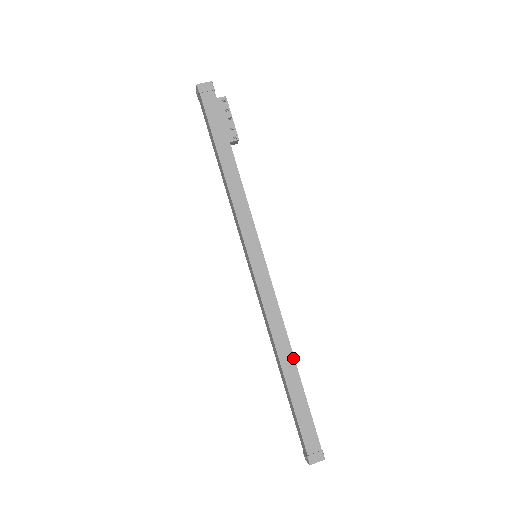
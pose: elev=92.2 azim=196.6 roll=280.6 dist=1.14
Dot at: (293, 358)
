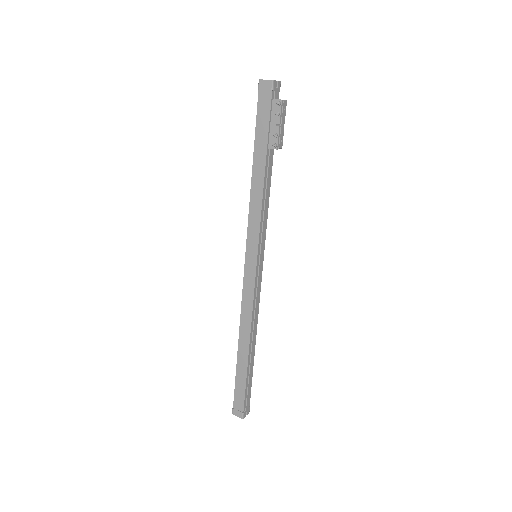
Dot at: (248, 345)
